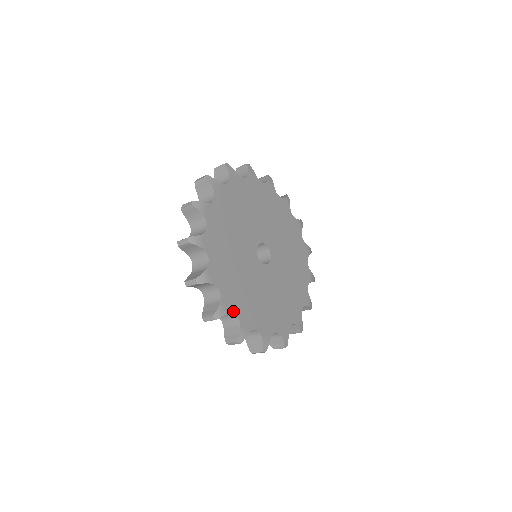
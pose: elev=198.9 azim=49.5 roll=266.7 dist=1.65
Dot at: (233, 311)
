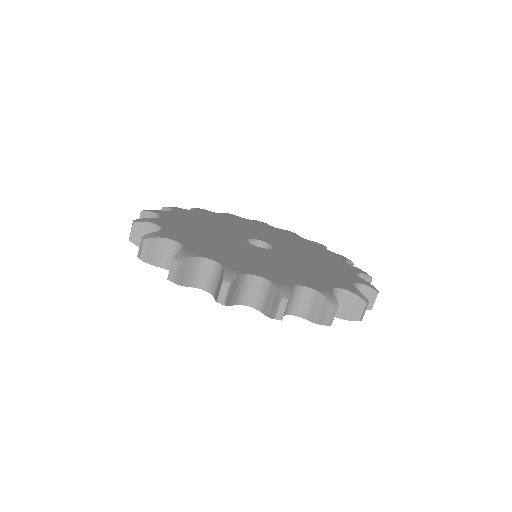
Dot at: (161, 226)
